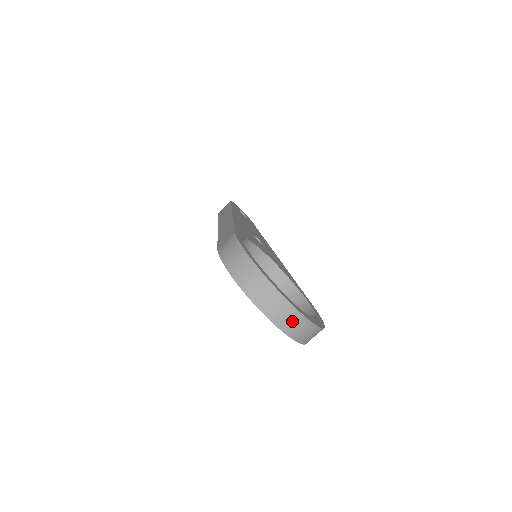
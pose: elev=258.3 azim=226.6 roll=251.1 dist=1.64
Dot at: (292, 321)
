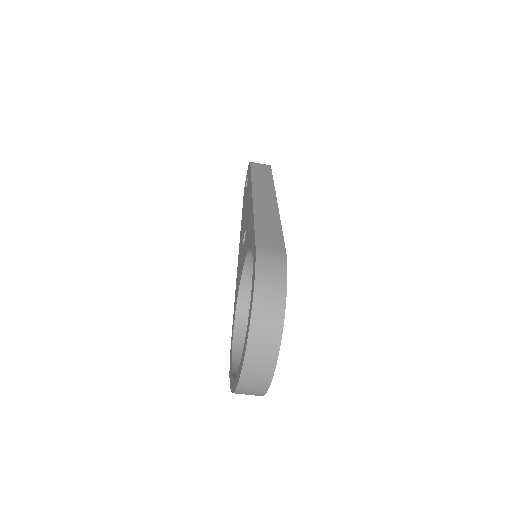
Dot at: (256, 384)
